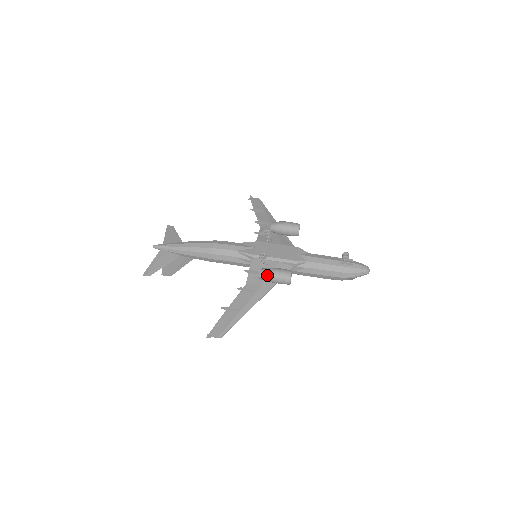
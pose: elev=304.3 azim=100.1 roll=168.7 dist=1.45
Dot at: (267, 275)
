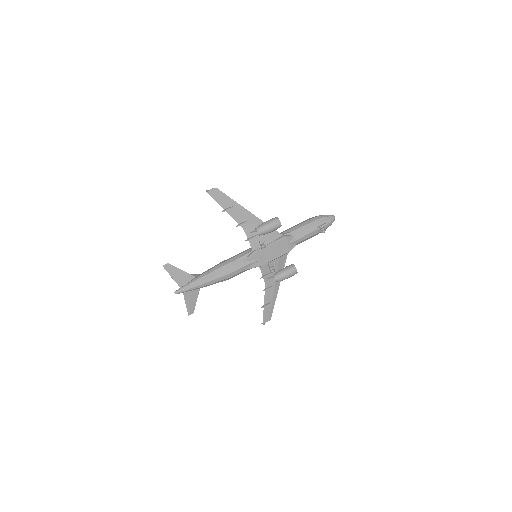
Dot at: occluded
